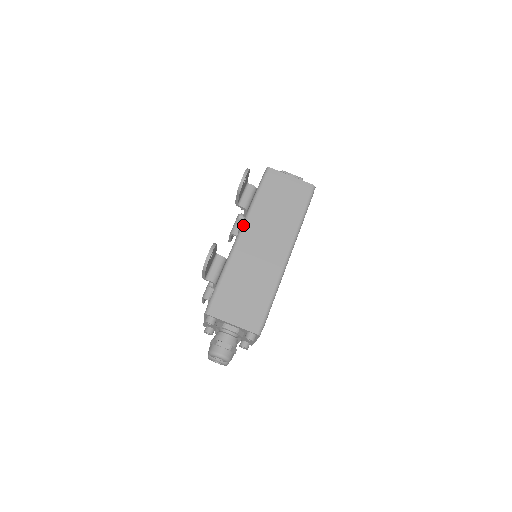
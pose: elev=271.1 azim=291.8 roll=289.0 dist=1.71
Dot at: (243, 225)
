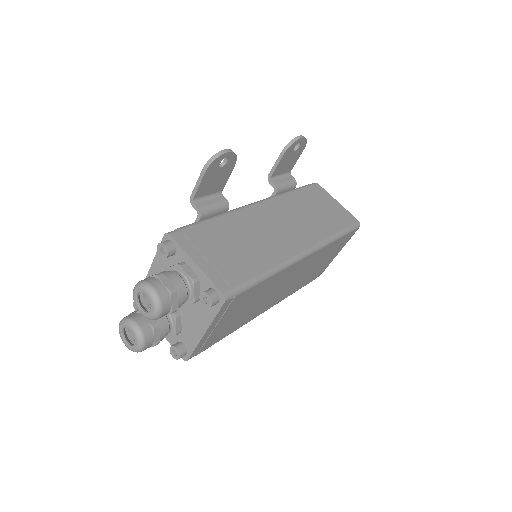
Dot at: (266, 198)
